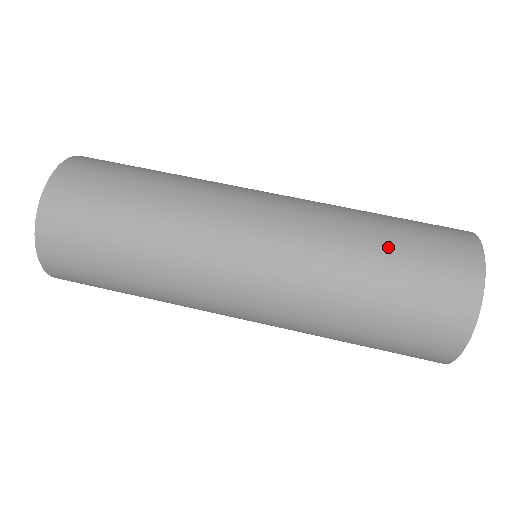
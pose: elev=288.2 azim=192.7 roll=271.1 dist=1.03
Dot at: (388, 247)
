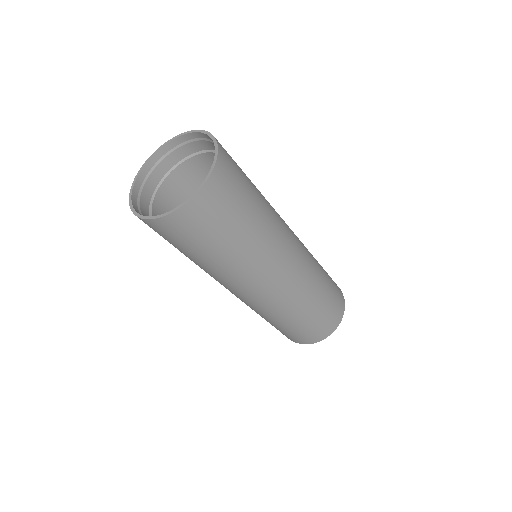
Dot at: (311, 315)
